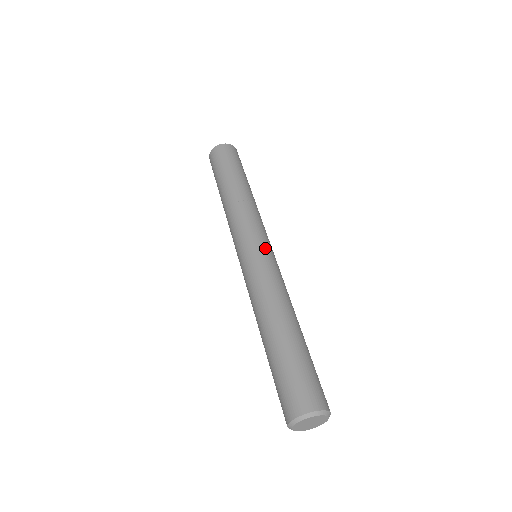
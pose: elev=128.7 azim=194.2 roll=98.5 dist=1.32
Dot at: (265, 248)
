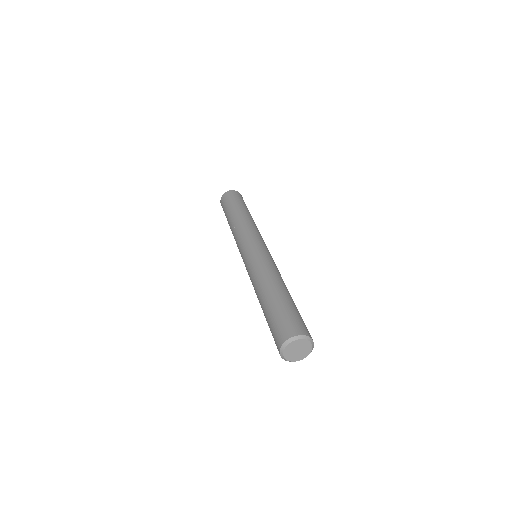
Dot at: occluded
